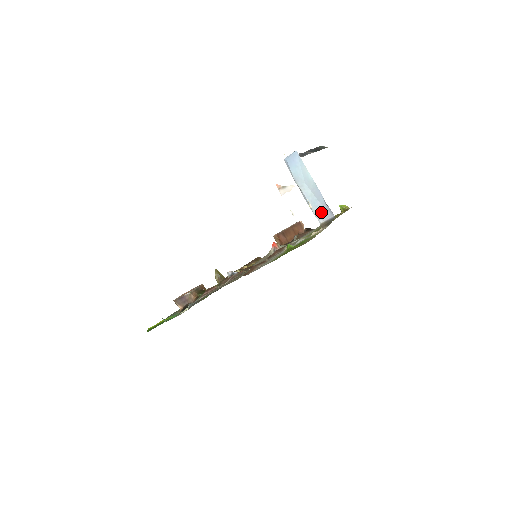
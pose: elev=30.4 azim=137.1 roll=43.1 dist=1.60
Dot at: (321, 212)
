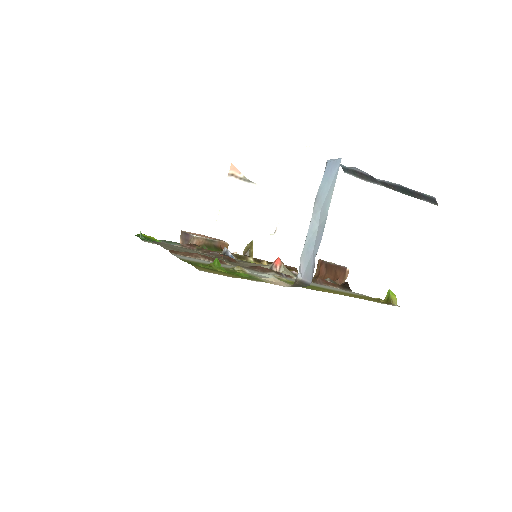
Dot at: (307, 264)
